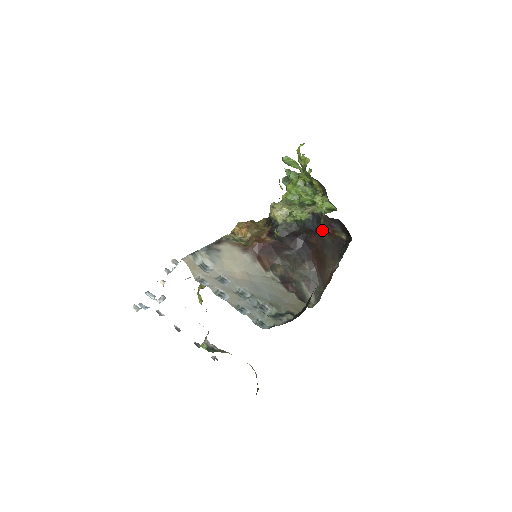
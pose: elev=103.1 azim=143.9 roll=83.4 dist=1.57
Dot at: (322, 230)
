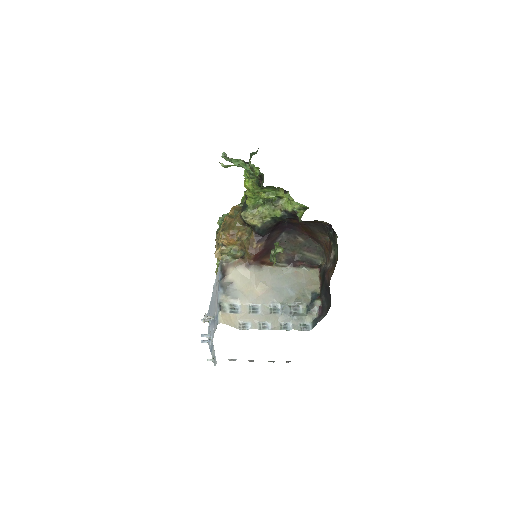
Dot at: occluded
